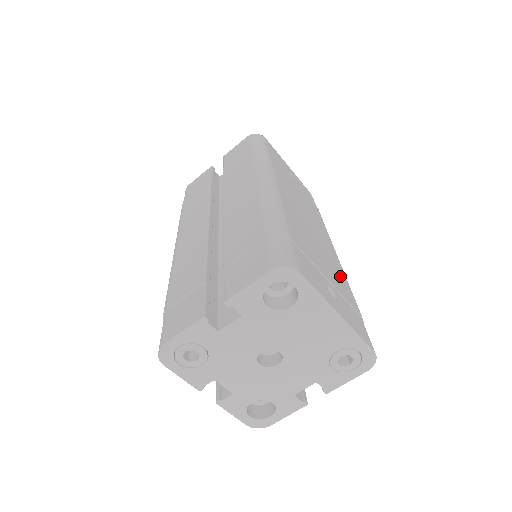
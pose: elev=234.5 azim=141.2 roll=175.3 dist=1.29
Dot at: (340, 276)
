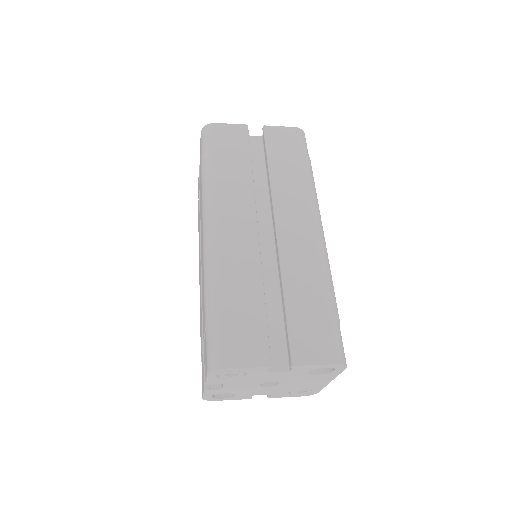
Dot at: occluded
